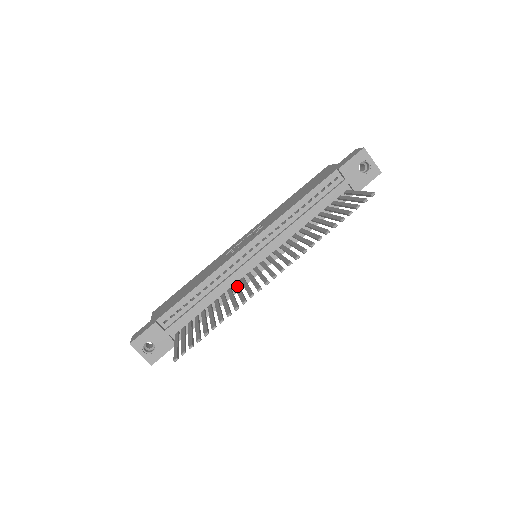
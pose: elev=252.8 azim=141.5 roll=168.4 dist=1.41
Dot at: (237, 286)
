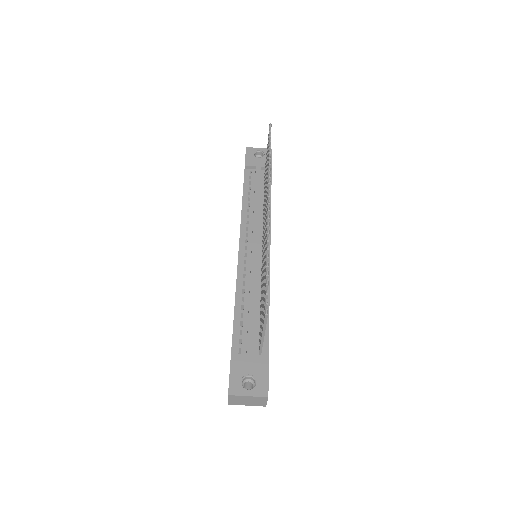
Dot at: (262, 268)
